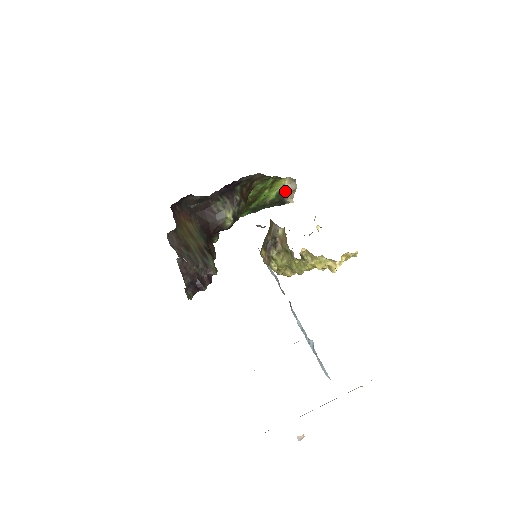
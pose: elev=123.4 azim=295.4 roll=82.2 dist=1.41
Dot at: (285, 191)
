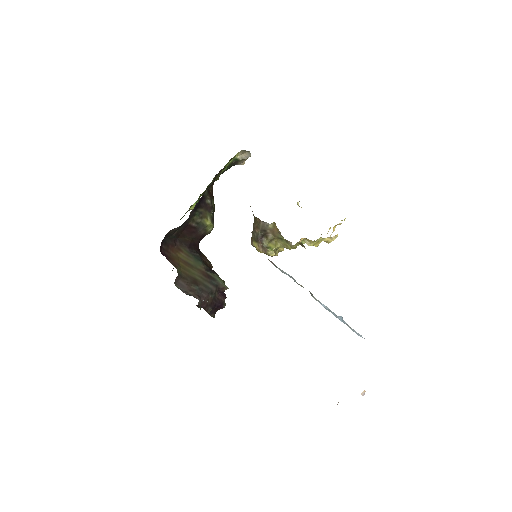
Dot at: (238, 161)
